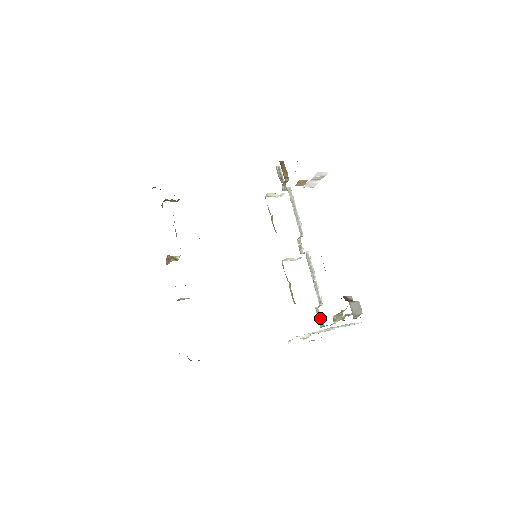
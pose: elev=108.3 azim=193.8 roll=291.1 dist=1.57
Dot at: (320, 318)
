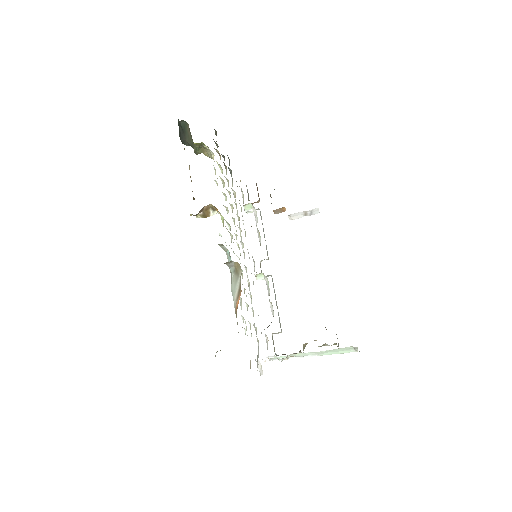
Dot at: occluded
